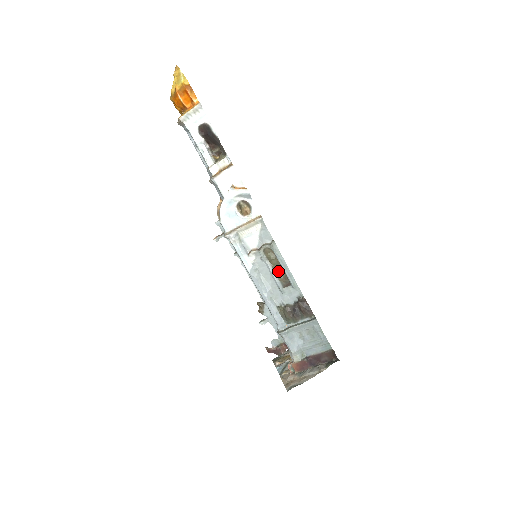
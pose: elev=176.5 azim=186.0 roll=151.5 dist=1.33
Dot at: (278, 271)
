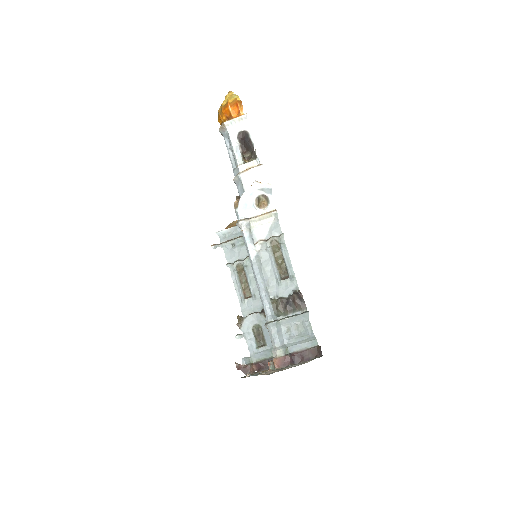
Dot at: (279, 264)
